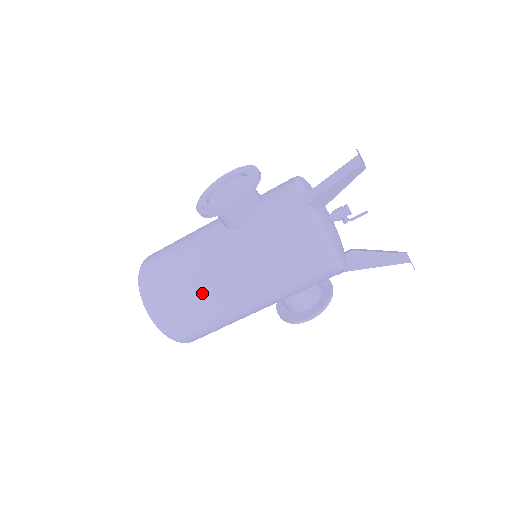
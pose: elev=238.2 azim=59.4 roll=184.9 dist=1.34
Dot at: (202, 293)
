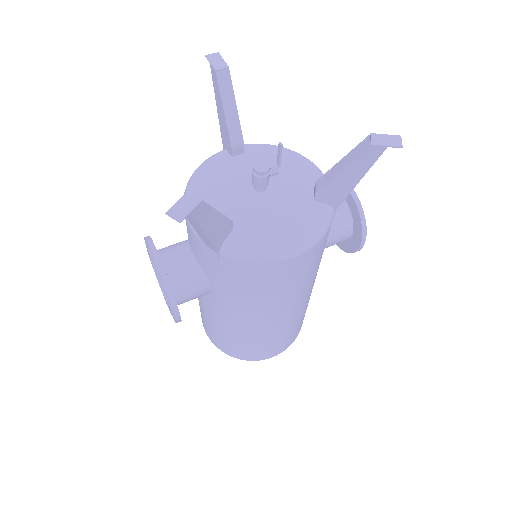
Dot at: (255, 338)
